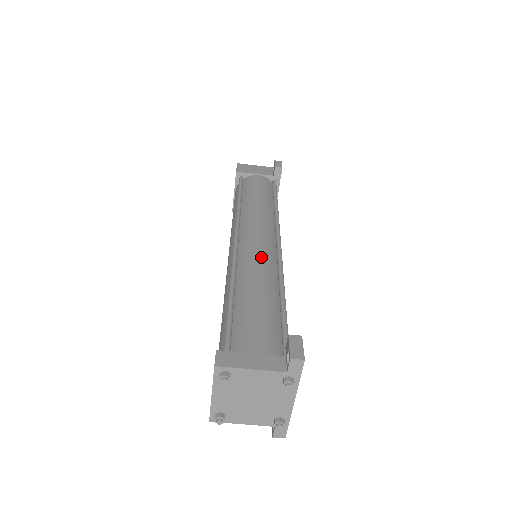
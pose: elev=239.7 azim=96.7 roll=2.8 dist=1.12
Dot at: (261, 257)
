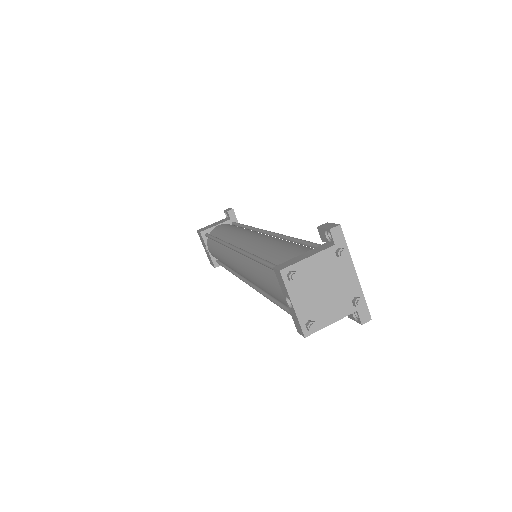
Dot at: (260, 237)
